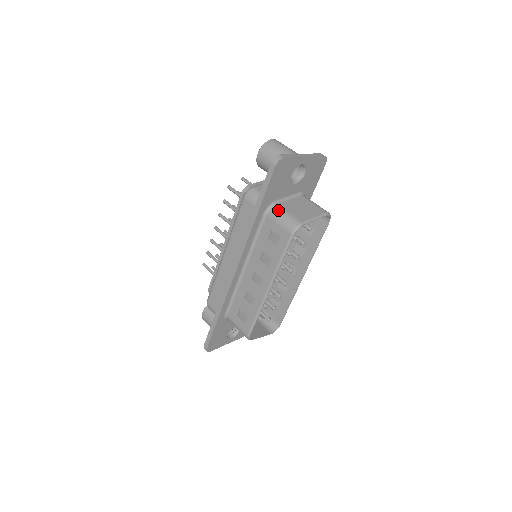
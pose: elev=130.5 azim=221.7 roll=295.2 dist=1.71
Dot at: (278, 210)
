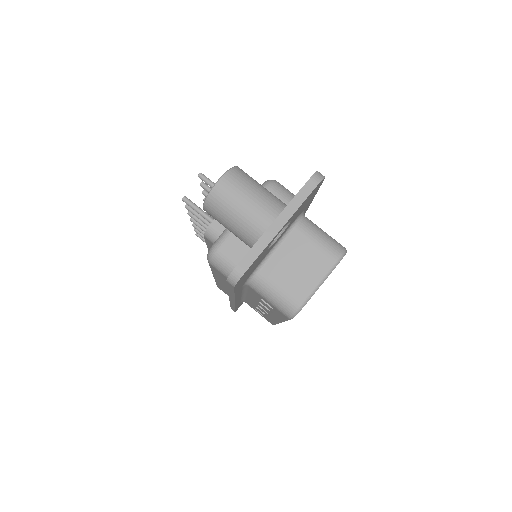
Dot at: (262, 285)
